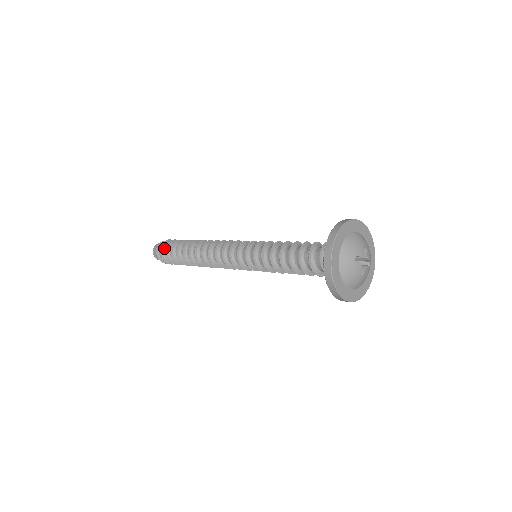
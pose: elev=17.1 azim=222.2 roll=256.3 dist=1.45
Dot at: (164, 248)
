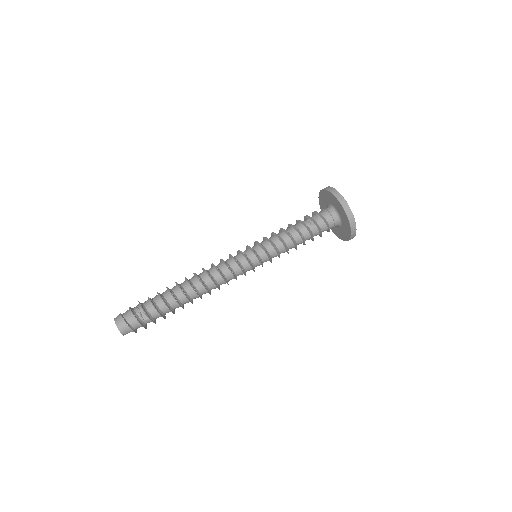
Dot at: (139, 318)
